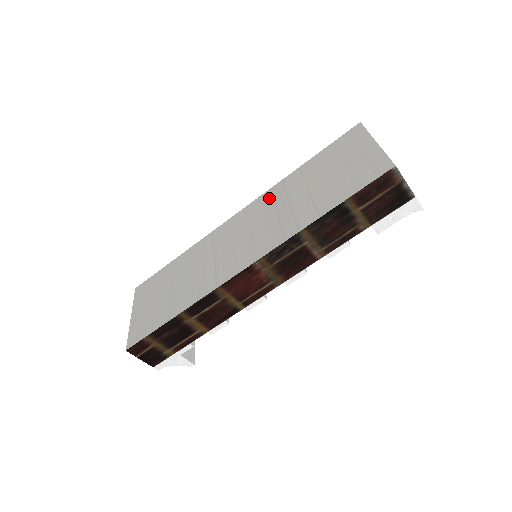
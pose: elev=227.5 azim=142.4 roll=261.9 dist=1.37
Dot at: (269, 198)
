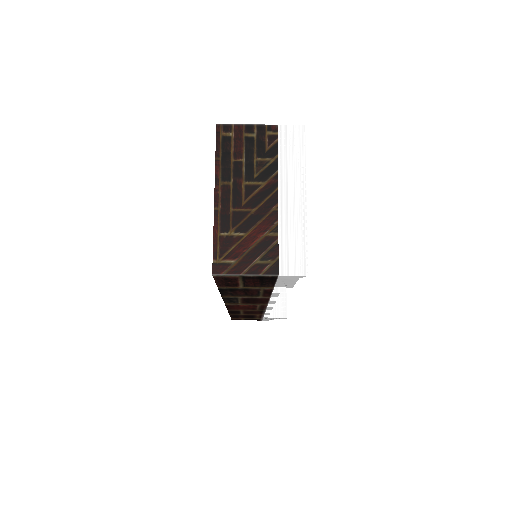
Dot at: occluded
